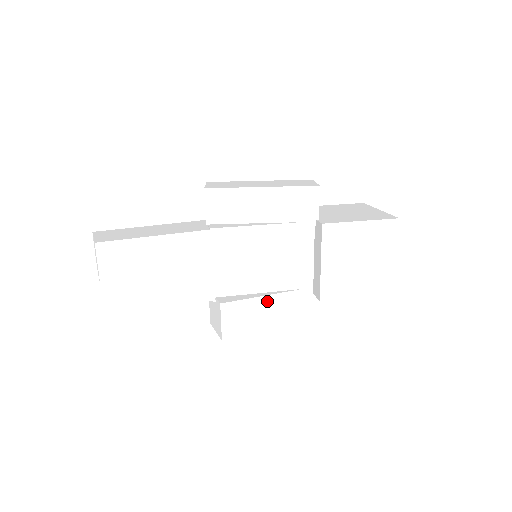
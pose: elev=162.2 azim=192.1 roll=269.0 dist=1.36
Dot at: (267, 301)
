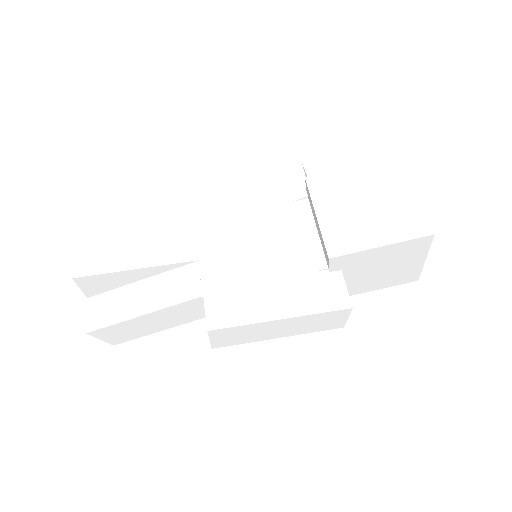
Dot at: (265, 281)
